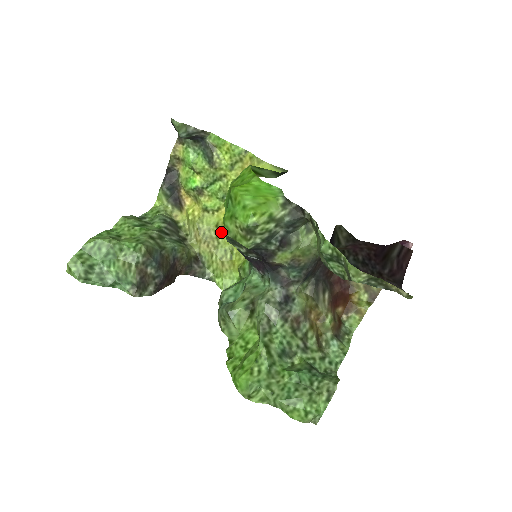
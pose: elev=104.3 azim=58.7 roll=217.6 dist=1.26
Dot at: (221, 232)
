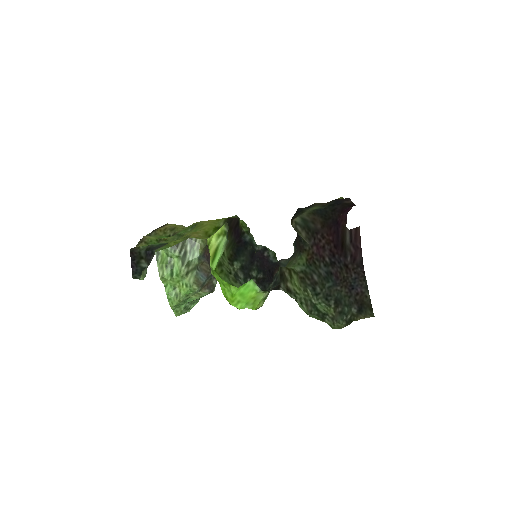
Dot at: occluded
